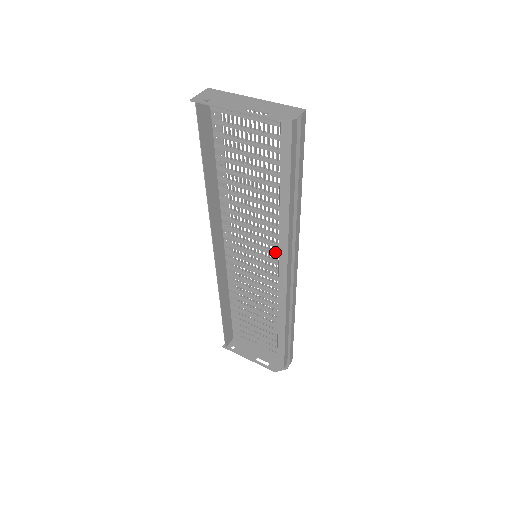
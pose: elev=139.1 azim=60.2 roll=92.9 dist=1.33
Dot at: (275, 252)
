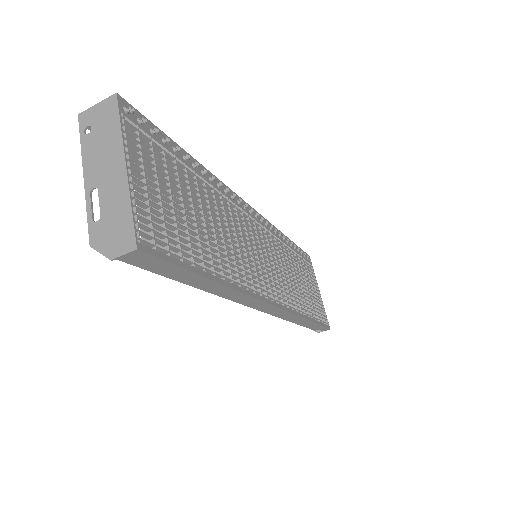
Dot at: (259, 275)
